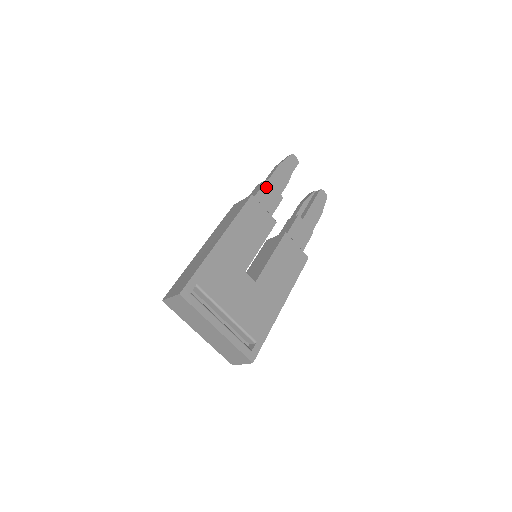
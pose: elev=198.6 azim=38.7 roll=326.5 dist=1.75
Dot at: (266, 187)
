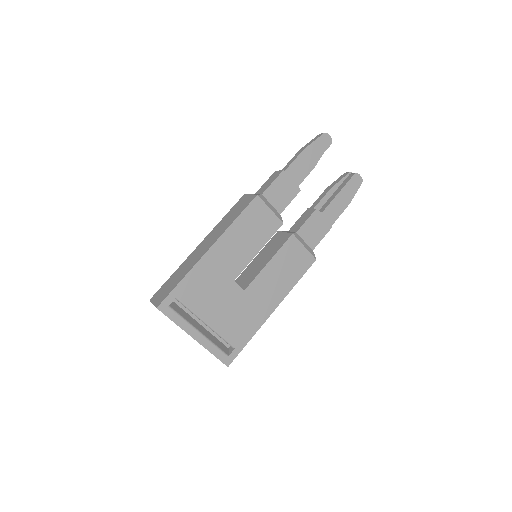
Dot at: (280, 180)
